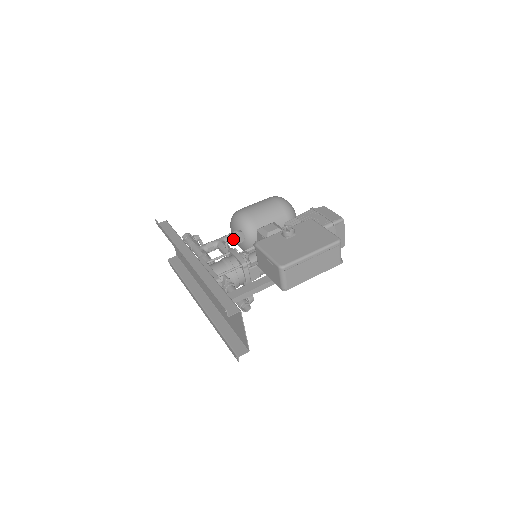
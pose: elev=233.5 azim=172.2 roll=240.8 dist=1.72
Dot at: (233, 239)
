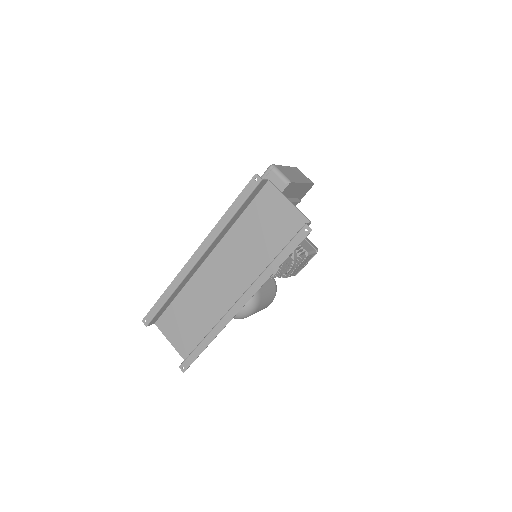
Dot at: occluded
